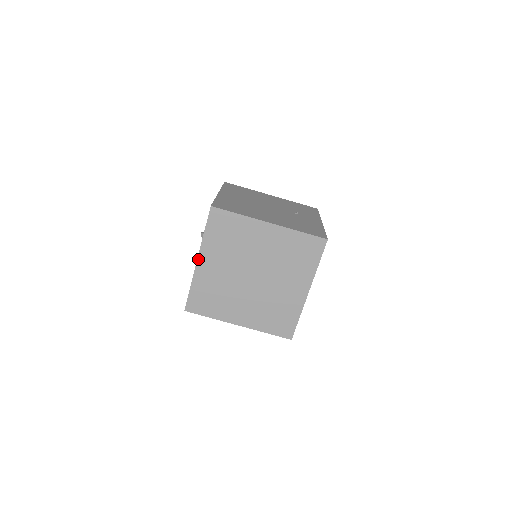
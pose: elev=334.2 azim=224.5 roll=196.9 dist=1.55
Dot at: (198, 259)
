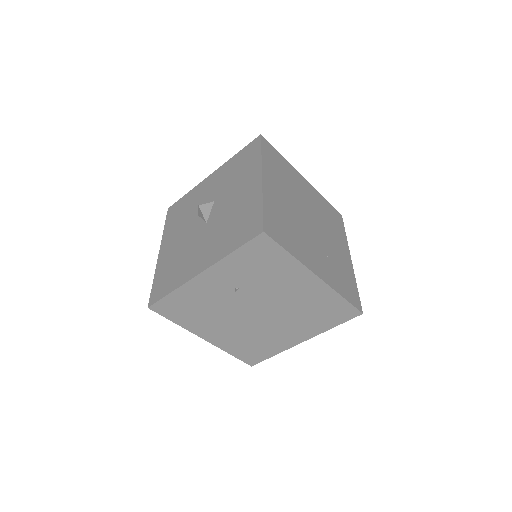
Dot at: (262, 176)
